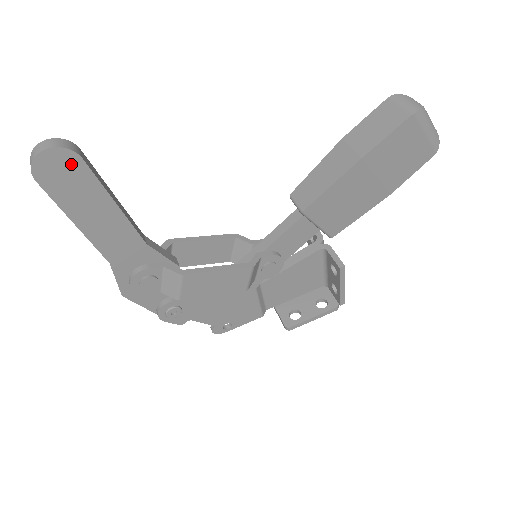
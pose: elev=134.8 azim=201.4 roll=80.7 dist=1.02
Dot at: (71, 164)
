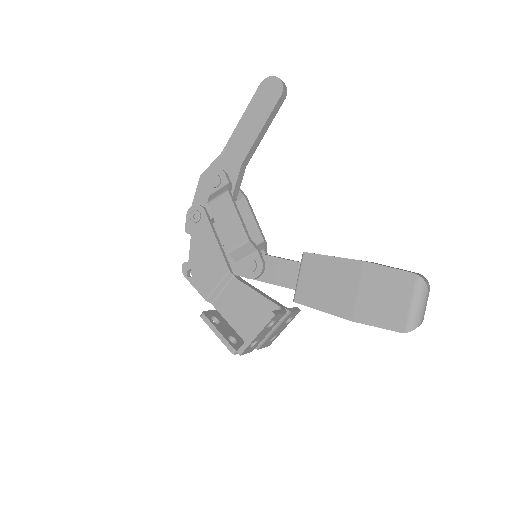
Dot at: (276, 93)
